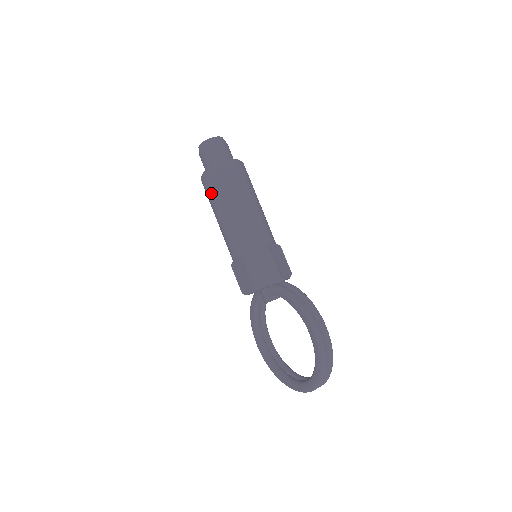
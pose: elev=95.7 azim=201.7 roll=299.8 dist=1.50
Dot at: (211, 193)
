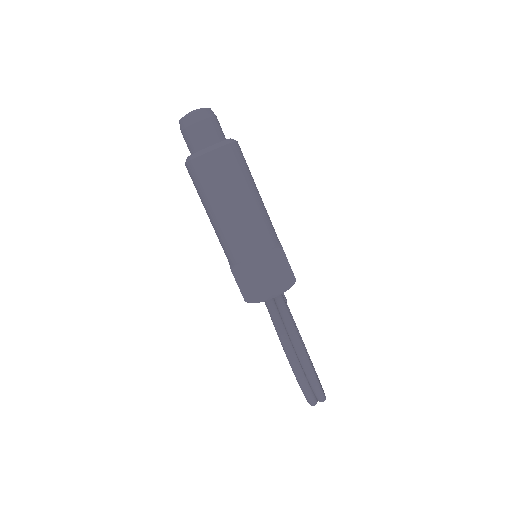
Dot at: occluded
